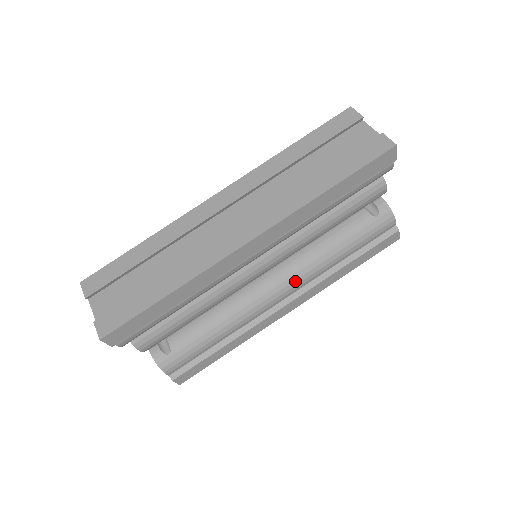
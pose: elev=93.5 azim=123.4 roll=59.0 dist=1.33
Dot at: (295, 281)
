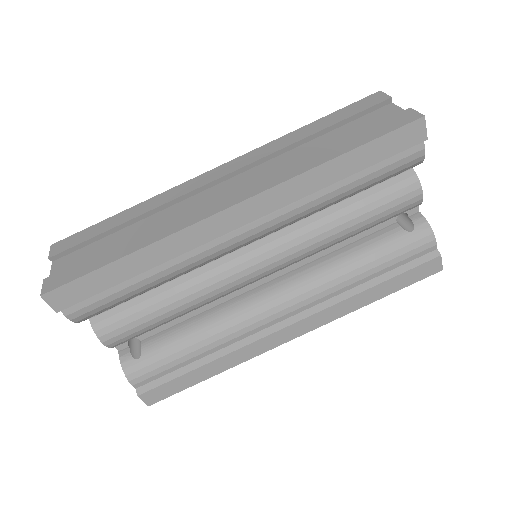
Dot at: (301, 296)
